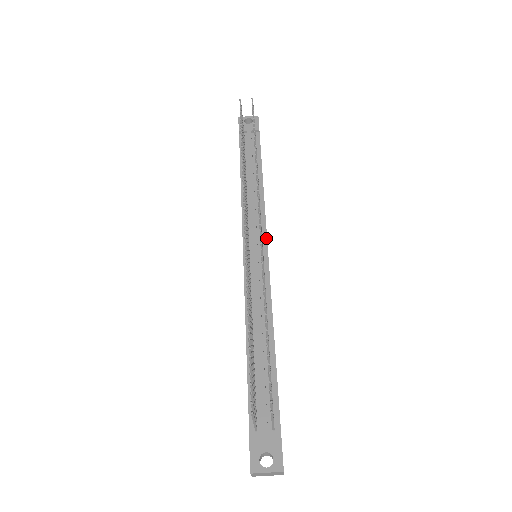
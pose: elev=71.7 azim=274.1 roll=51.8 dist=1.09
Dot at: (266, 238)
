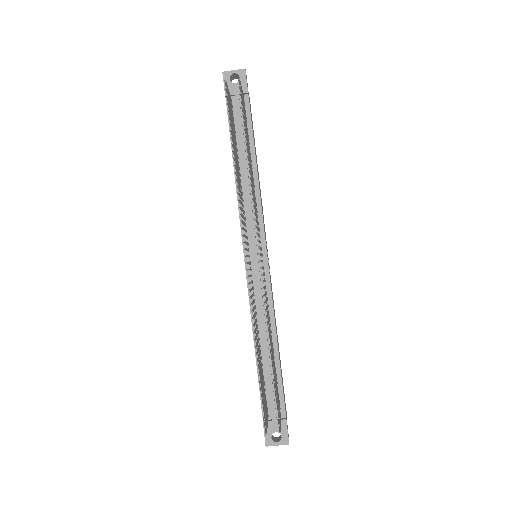
Dot at: (264, 240)
